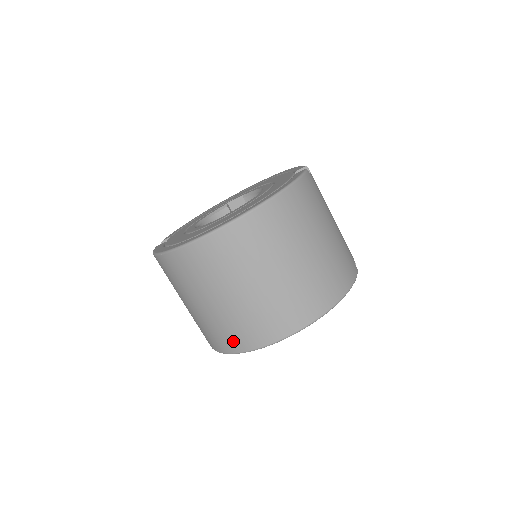
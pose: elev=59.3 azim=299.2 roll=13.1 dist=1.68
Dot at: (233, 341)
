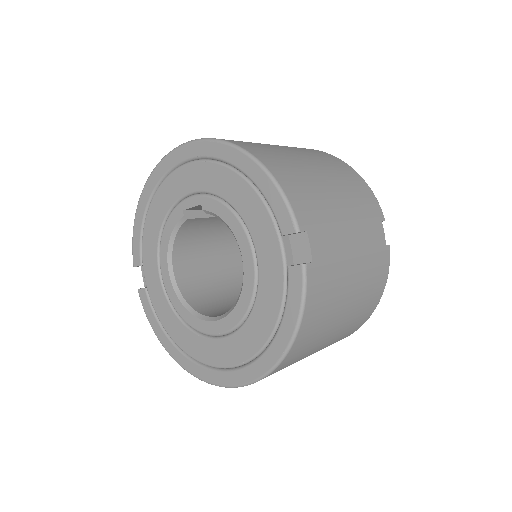
Dot at: occluded
